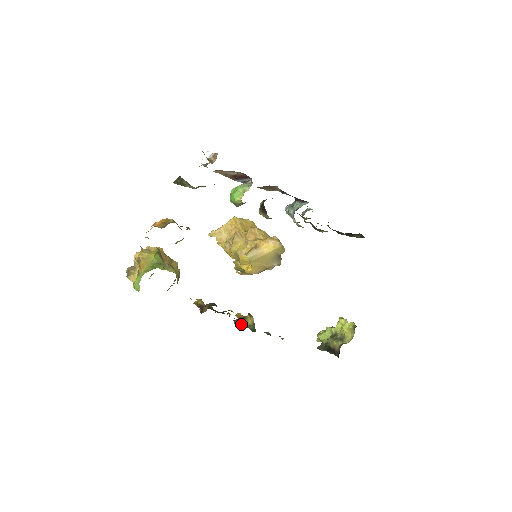
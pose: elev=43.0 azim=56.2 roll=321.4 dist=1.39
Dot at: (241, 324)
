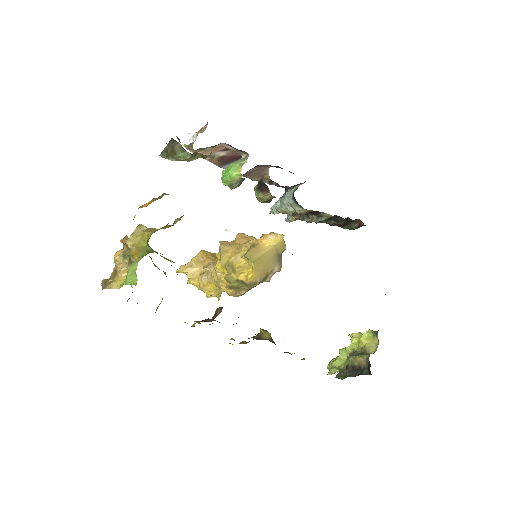
Dot at: (258, 339)
